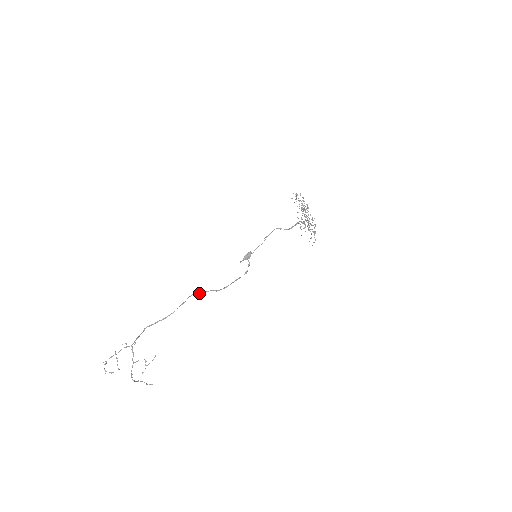
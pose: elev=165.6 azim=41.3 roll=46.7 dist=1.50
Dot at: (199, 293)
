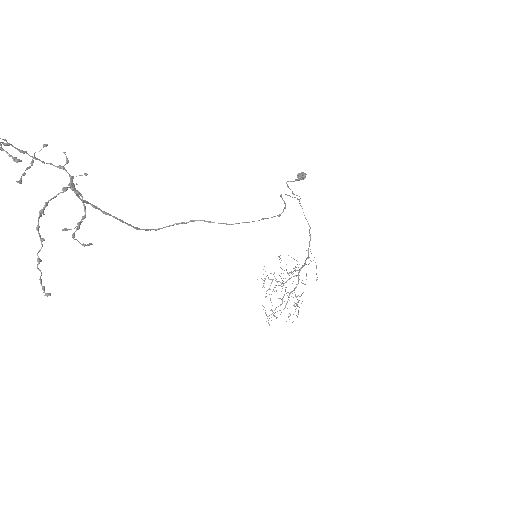
Dot at: occluded
